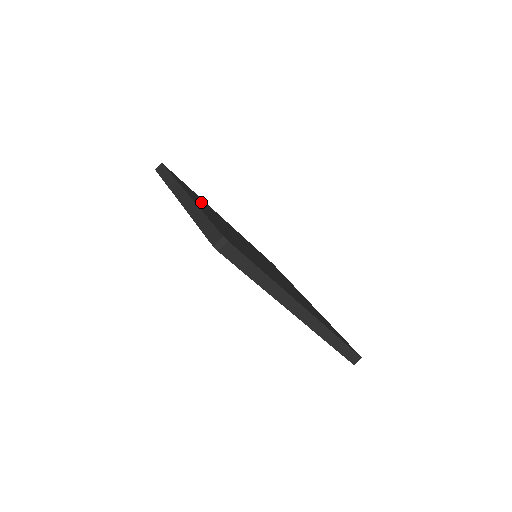
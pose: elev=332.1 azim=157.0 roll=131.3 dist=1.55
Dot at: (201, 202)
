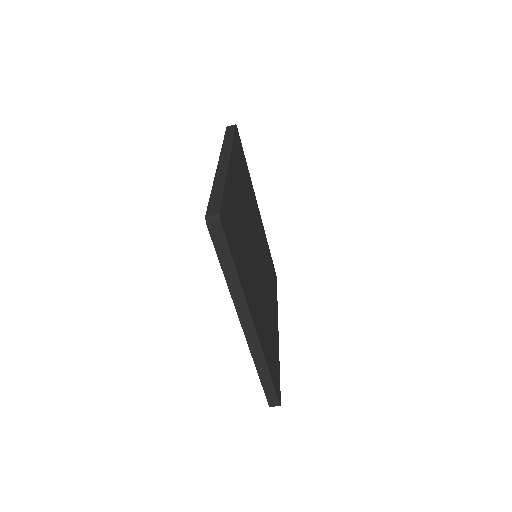
Dot at: (242, 179)
